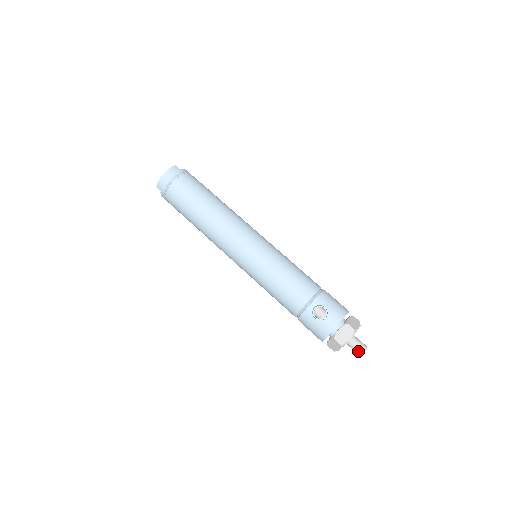
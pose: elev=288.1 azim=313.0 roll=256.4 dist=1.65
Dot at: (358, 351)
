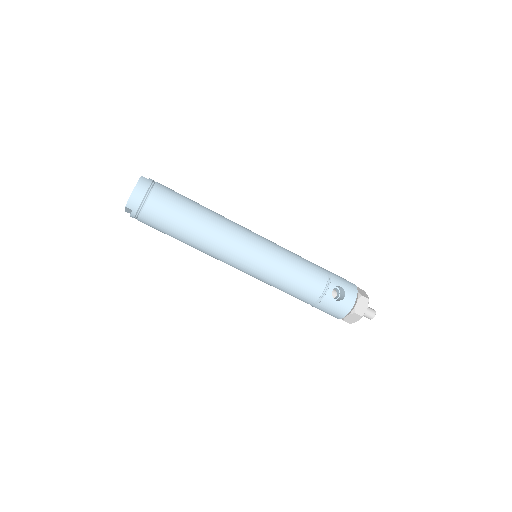
Dot at: (370, 316)
